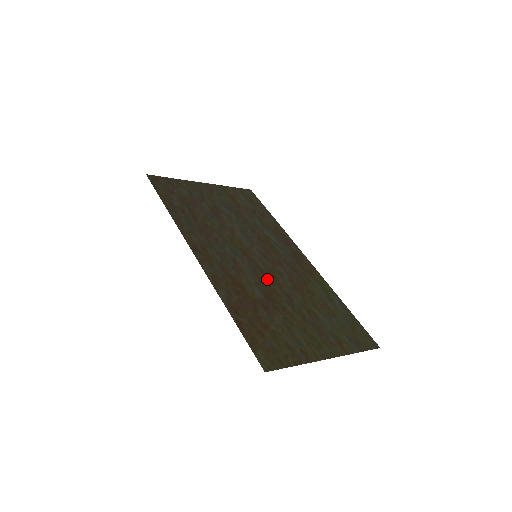
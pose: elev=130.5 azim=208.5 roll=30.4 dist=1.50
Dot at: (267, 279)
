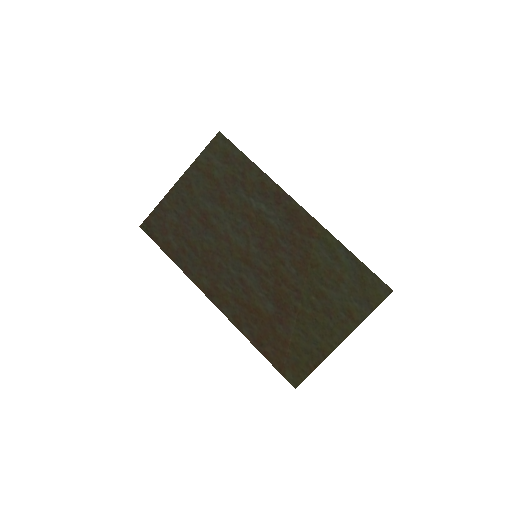
Dot at: (273, 282)
